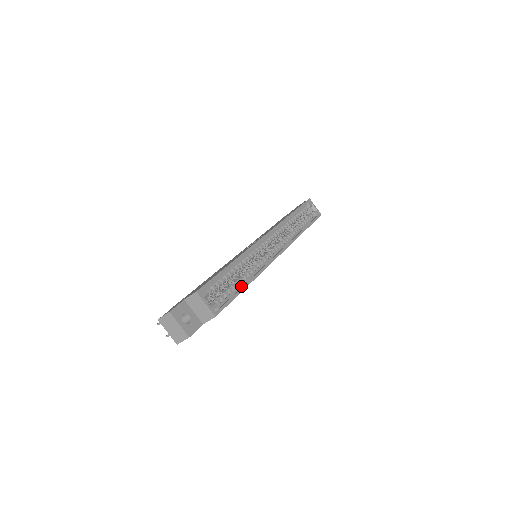
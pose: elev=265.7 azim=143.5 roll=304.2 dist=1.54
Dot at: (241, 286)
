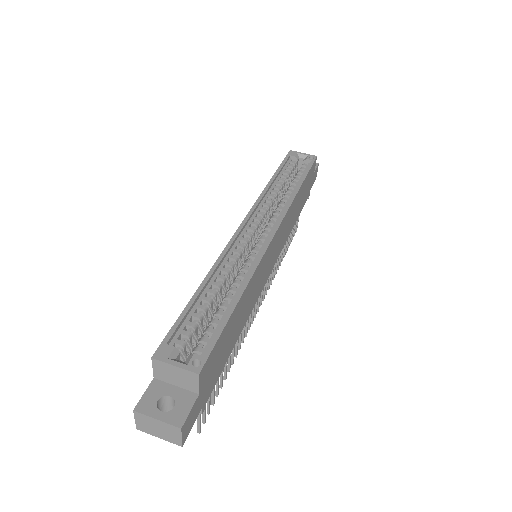
Dot at: (231, 306)
